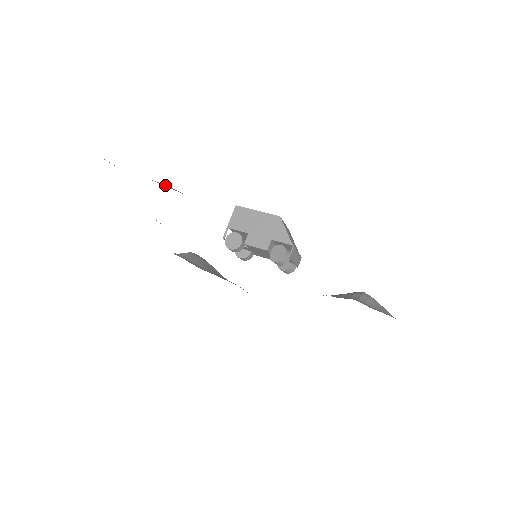
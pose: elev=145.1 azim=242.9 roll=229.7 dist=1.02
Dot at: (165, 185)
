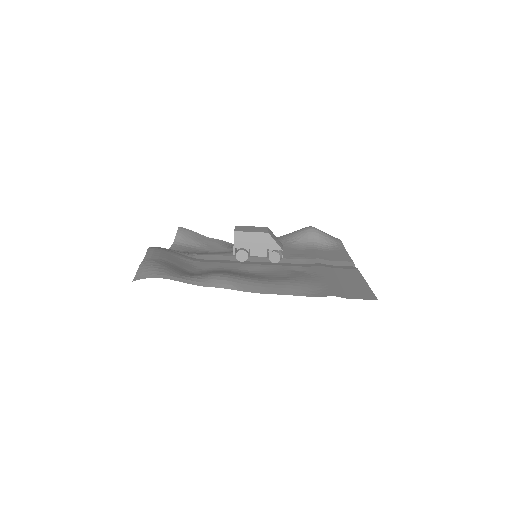
Dot at: (229, 286)
